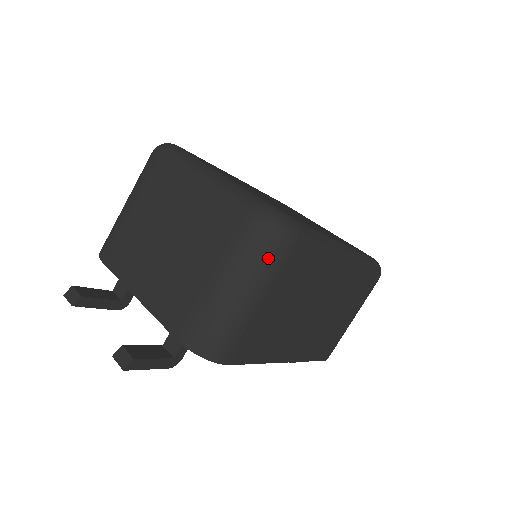
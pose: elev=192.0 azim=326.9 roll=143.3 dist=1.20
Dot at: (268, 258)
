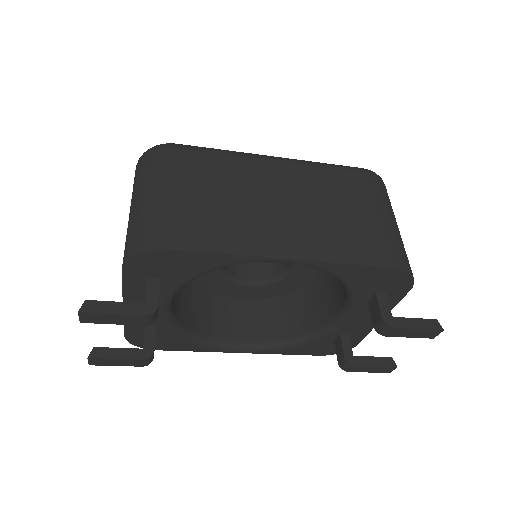
Dot at: (150, 165)
